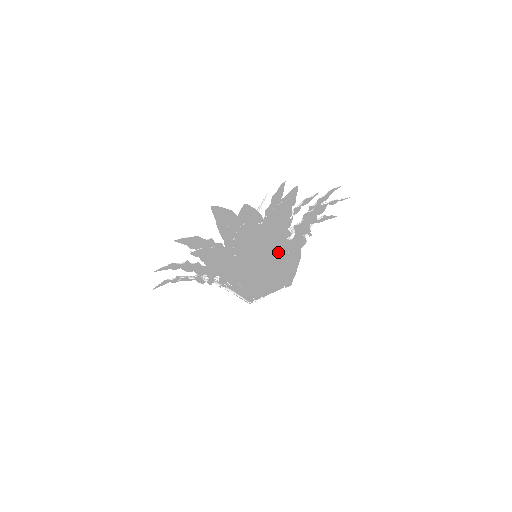
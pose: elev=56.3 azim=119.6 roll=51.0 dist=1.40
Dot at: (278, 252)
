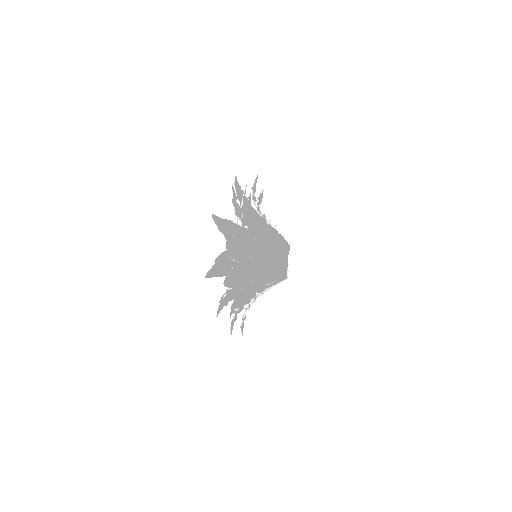
Dot at: (260, 249)
